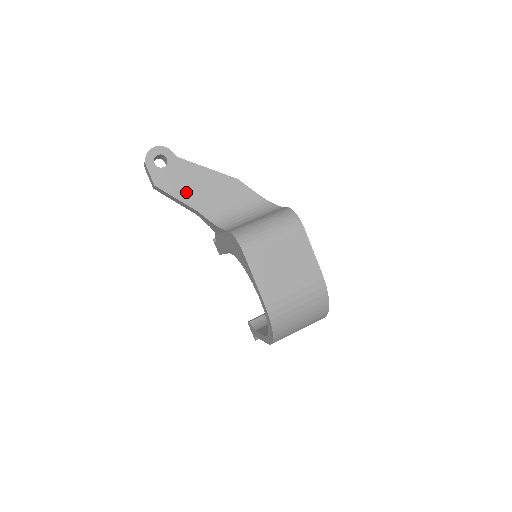
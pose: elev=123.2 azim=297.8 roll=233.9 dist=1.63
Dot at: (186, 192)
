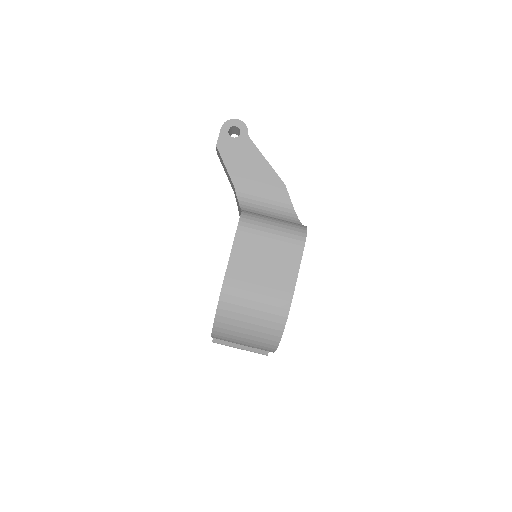
Dot at: (236, 166)
